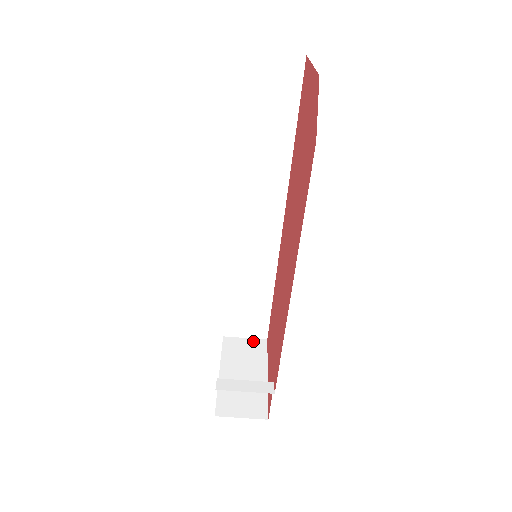
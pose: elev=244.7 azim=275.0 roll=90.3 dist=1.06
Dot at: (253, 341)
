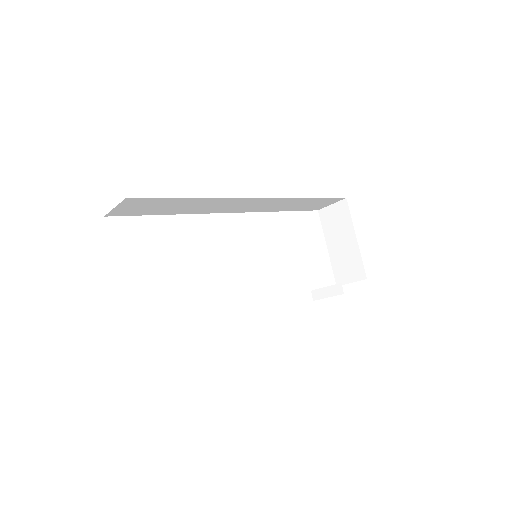
Dot at: (337, 205)
